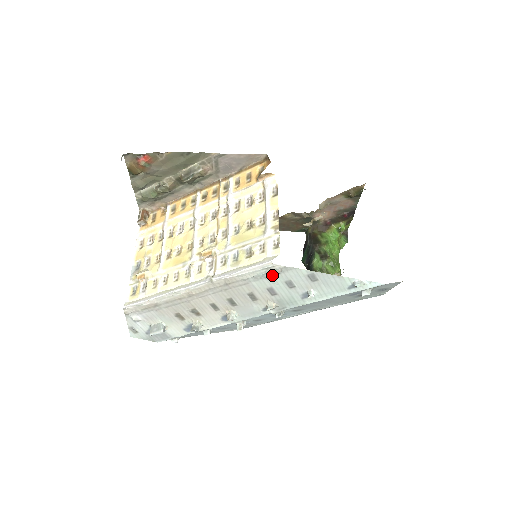
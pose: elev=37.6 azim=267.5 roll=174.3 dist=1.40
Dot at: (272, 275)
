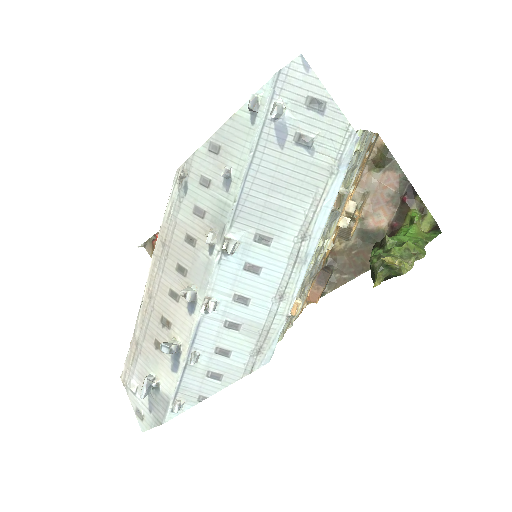
Dot at: (185, 187)
